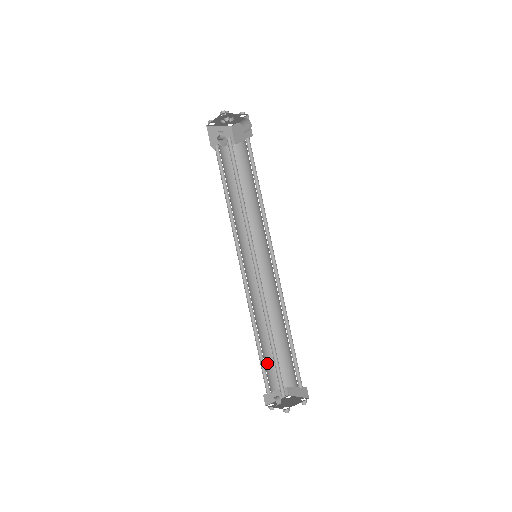
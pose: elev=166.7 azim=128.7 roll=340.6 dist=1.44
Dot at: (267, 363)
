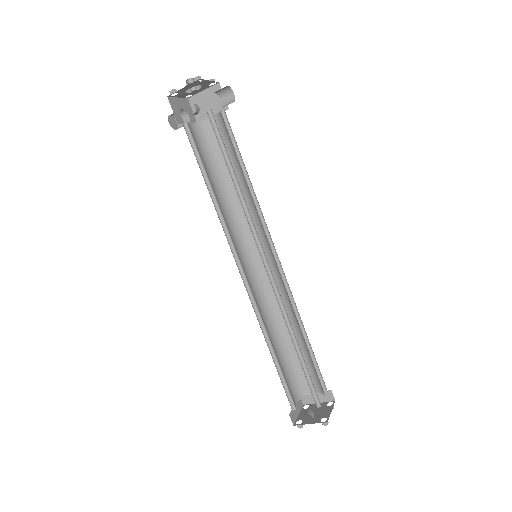
Dot at: occluded
